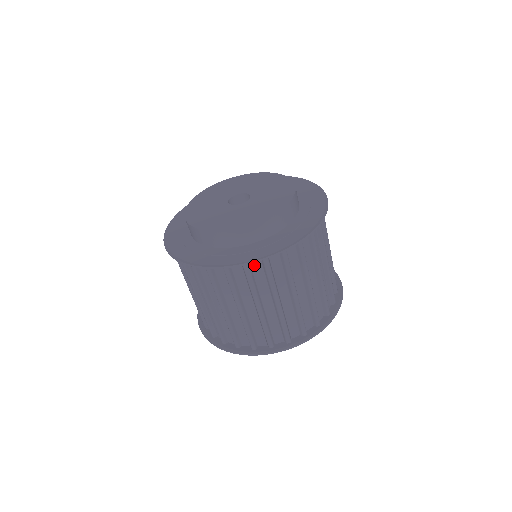
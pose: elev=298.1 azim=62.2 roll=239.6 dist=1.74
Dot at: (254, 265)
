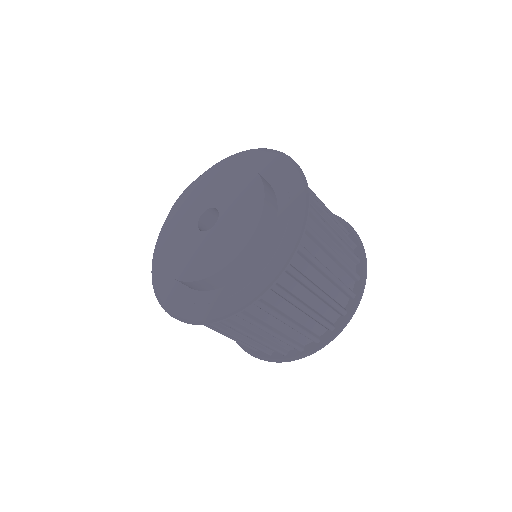
Dot at: occluded
